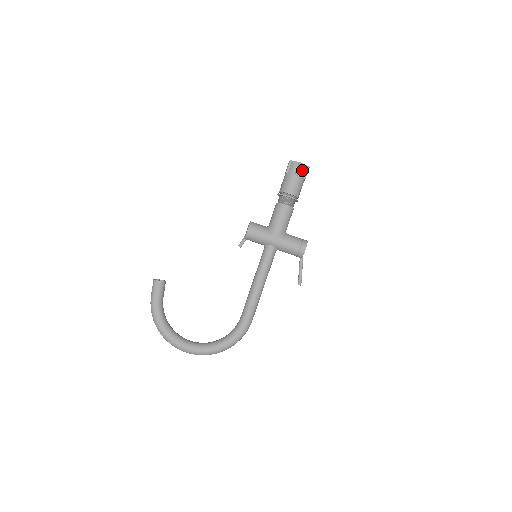
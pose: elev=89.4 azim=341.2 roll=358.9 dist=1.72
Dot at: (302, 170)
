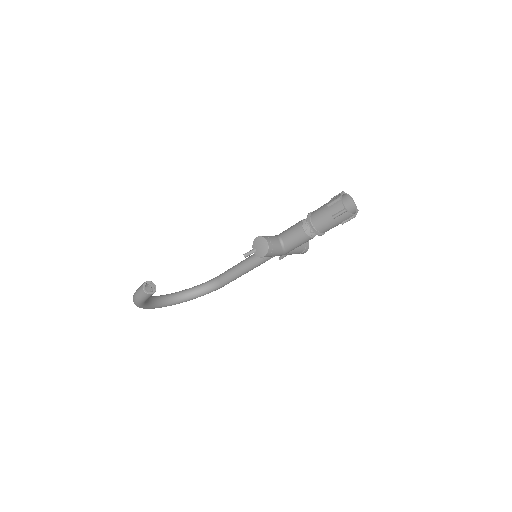
Dot at: occluded
